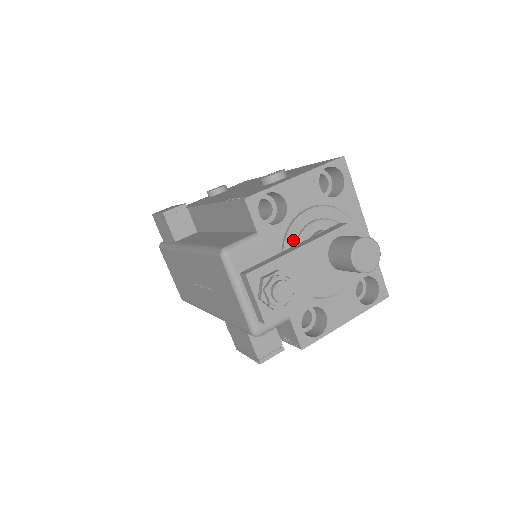
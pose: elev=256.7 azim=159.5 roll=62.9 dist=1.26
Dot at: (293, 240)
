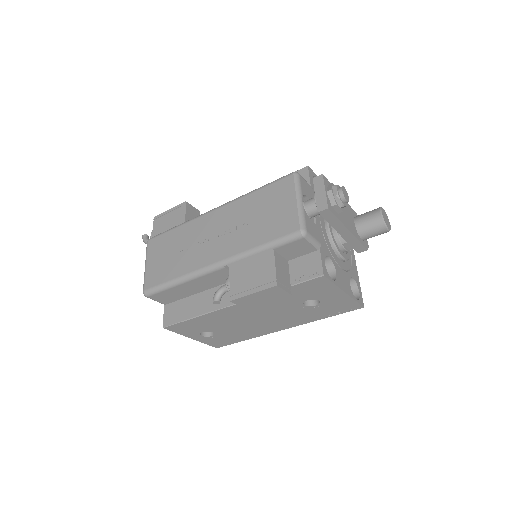
Dot at: occluded
